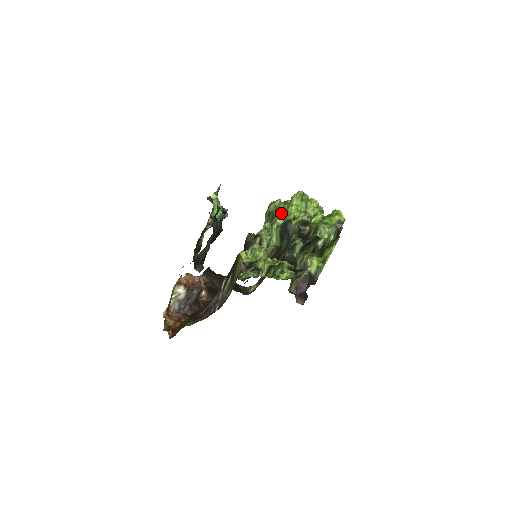
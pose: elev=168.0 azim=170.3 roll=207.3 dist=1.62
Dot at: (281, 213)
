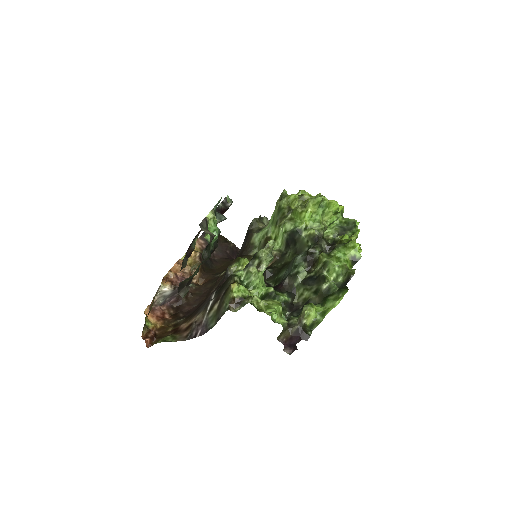
Dot at: (292, 215)
